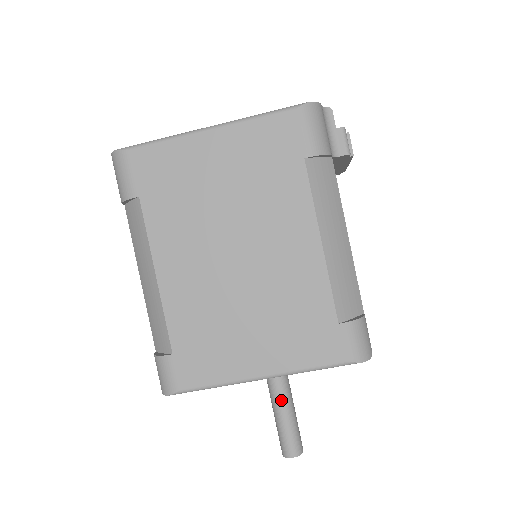
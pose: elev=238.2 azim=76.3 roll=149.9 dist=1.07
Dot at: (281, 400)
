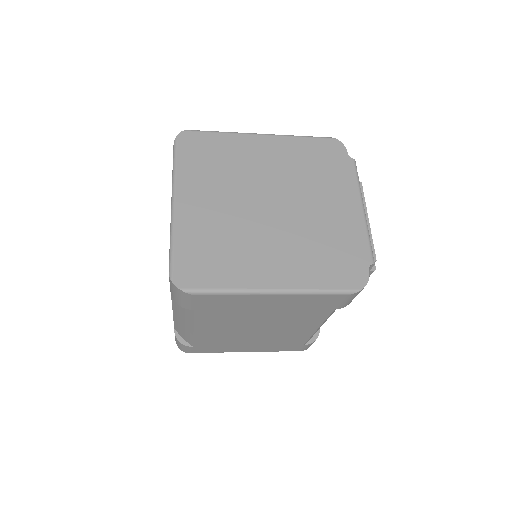
Dot at: occluded
